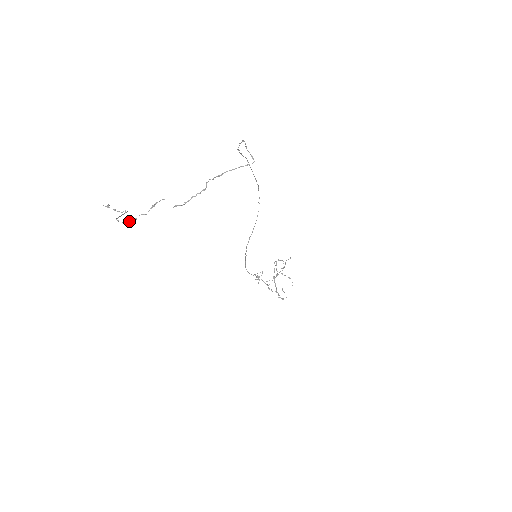
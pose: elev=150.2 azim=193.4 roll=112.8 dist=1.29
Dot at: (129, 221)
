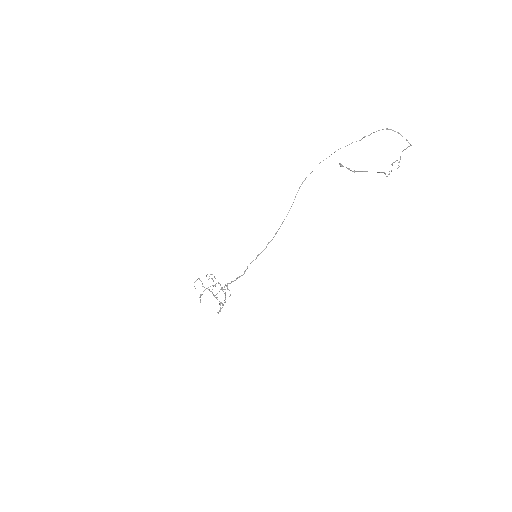
Dot at: occluded
